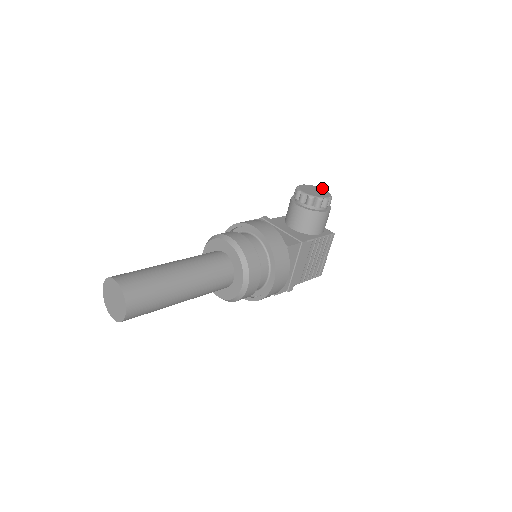
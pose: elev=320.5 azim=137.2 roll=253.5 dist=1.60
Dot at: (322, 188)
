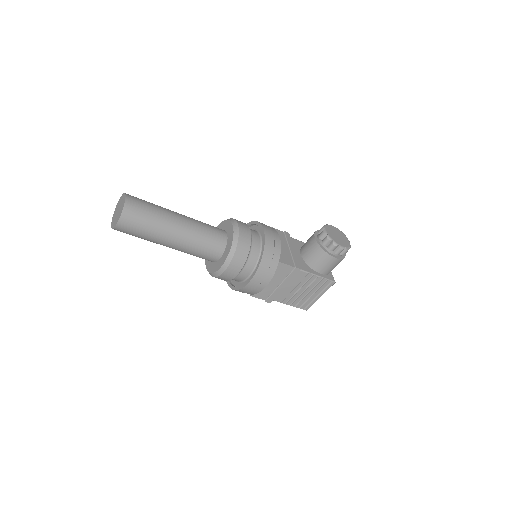
Dot at: occluded
